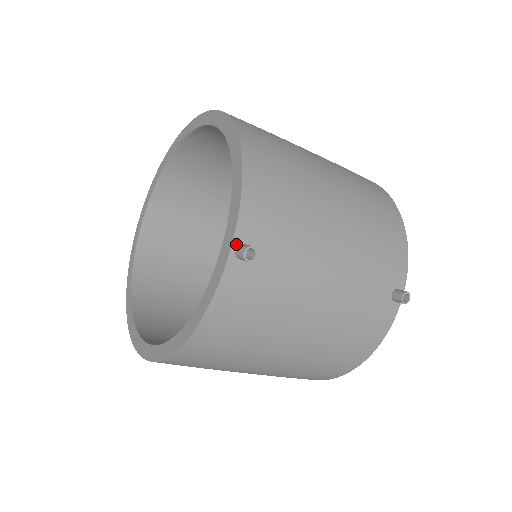
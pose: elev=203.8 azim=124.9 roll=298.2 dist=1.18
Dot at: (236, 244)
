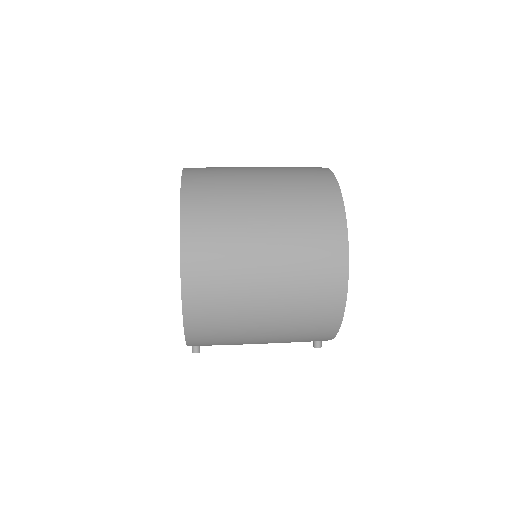
Dot at: occluded
